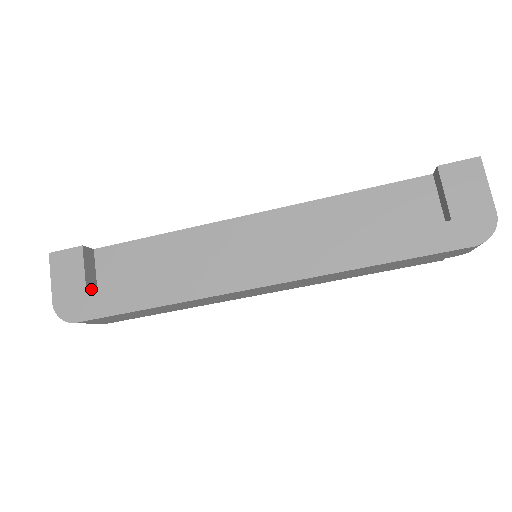
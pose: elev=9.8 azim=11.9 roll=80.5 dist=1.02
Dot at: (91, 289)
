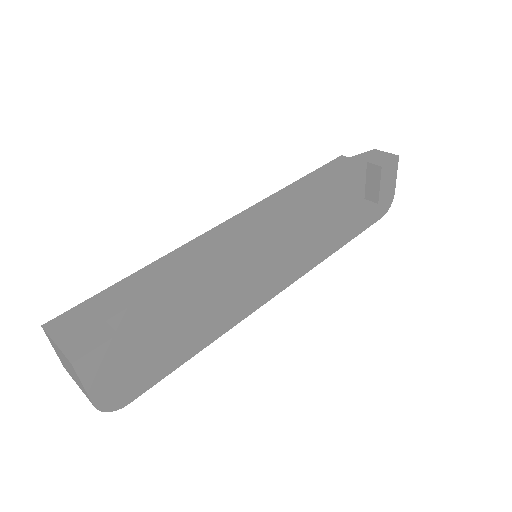
Dot at: occluded
